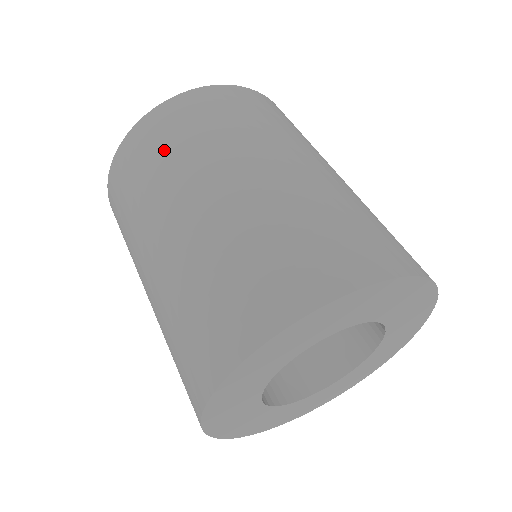
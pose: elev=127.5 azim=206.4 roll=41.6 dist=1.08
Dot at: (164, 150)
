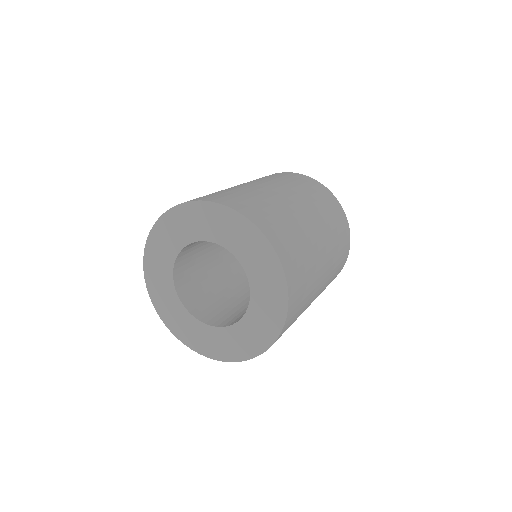
Dot at: occluded
